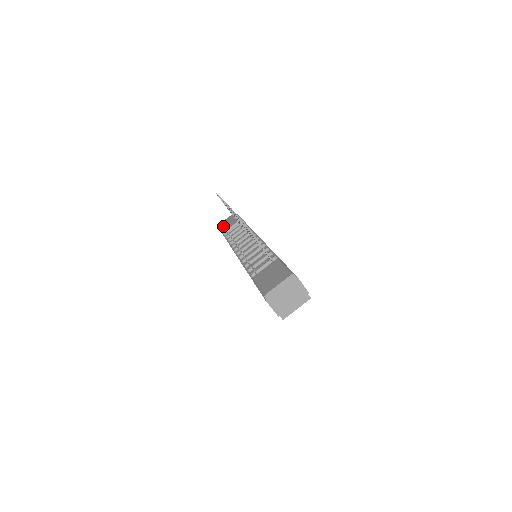
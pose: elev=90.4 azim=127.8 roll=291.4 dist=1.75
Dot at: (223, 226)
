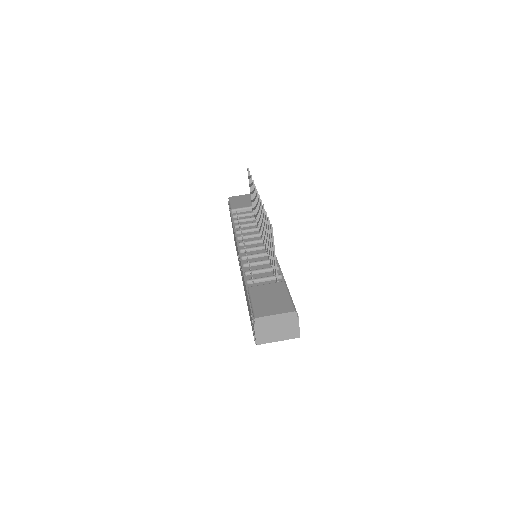
Dot at: (234, 202)
